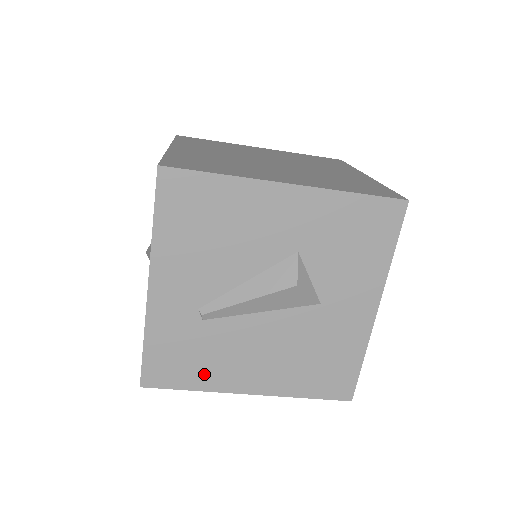
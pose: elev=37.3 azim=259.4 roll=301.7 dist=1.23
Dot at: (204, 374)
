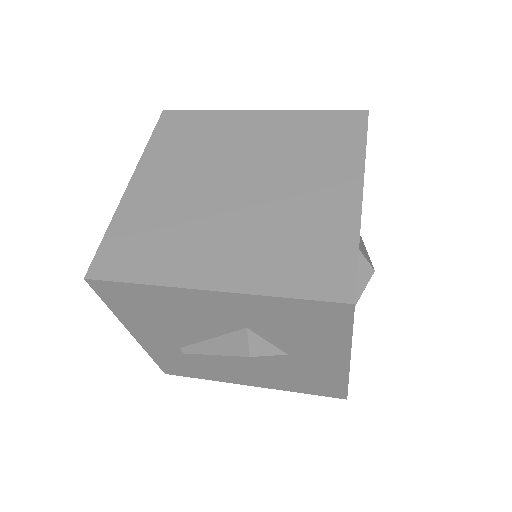
Dot at: (208, 374)
